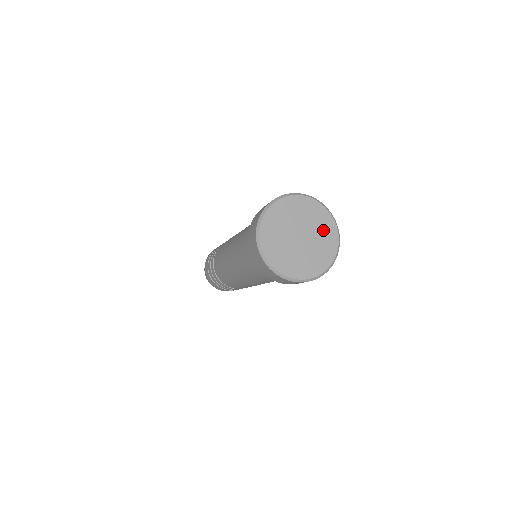
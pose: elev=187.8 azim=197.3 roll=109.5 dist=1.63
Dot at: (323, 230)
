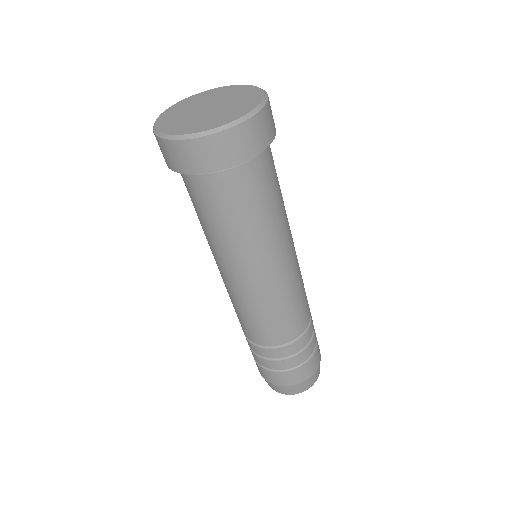
Dot at: (229, 93)
